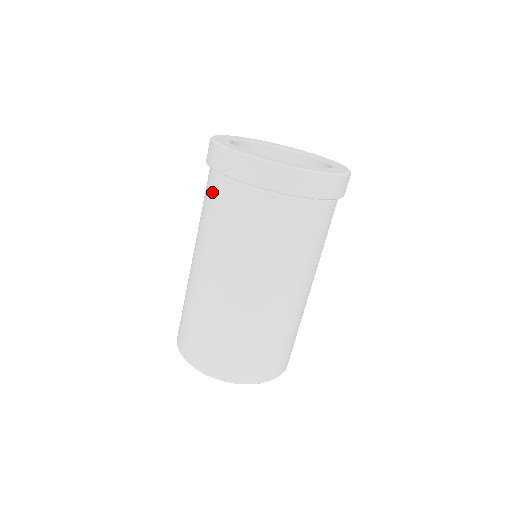
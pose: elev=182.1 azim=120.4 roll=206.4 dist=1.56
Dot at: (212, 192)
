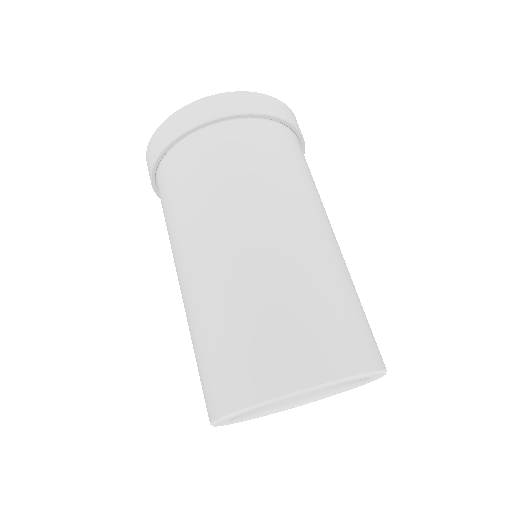
Dot at: (166, 183)
